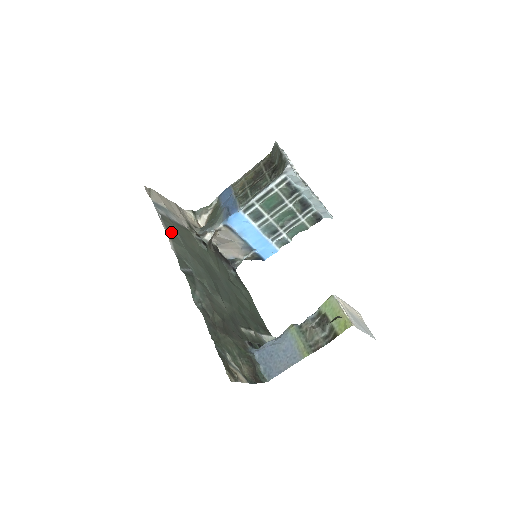
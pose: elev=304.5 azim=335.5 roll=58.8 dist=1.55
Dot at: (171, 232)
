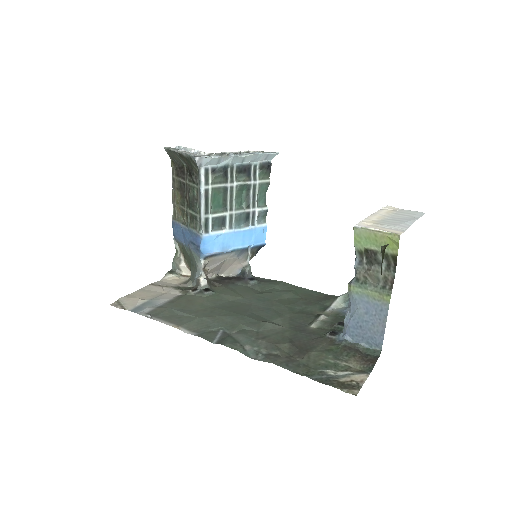
Dot at: (172, 318)
